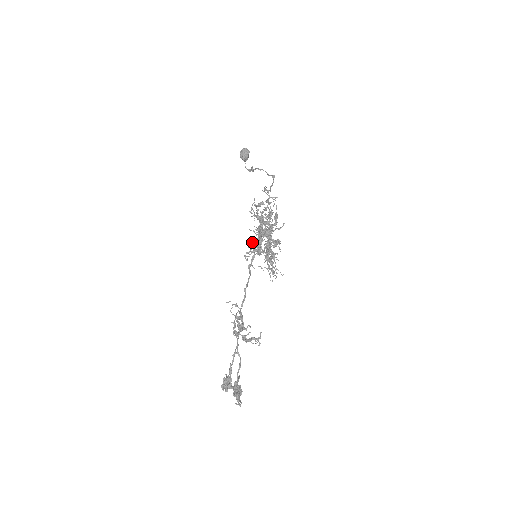
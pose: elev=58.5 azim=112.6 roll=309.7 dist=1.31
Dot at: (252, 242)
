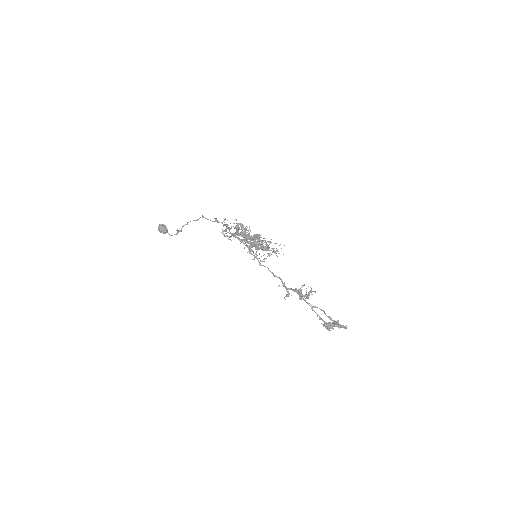
Dot at: (250, 247)
